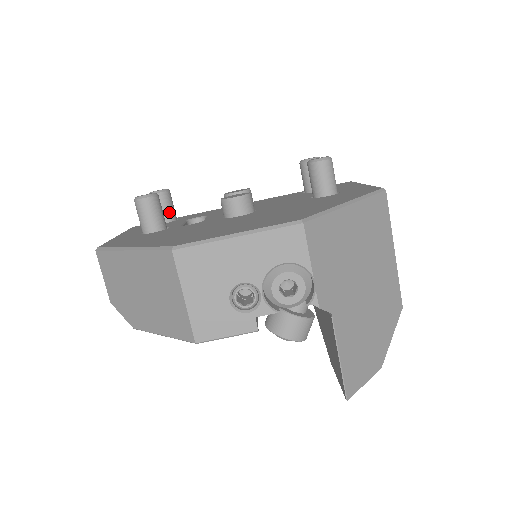
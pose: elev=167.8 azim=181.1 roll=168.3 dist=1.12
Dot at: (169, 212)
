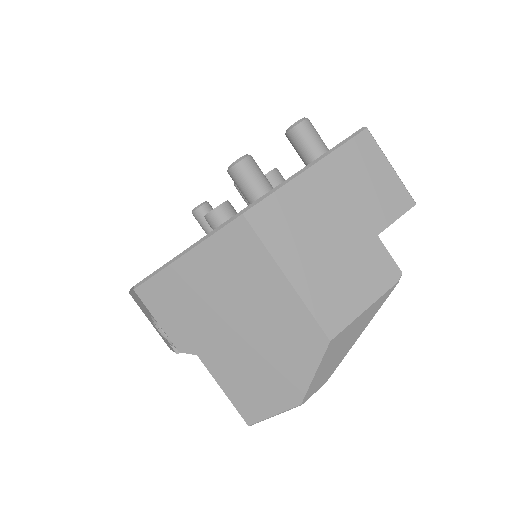
Dot at: occluded
